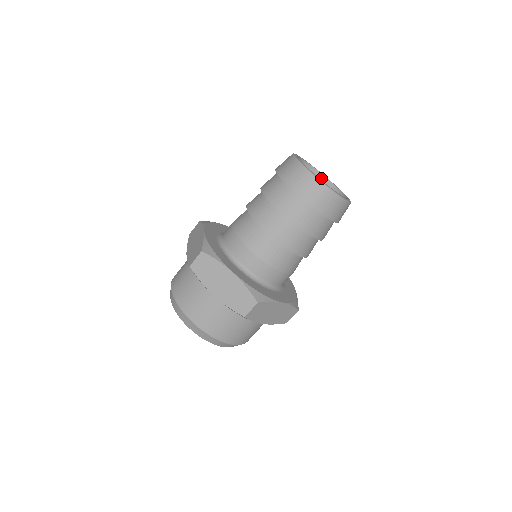
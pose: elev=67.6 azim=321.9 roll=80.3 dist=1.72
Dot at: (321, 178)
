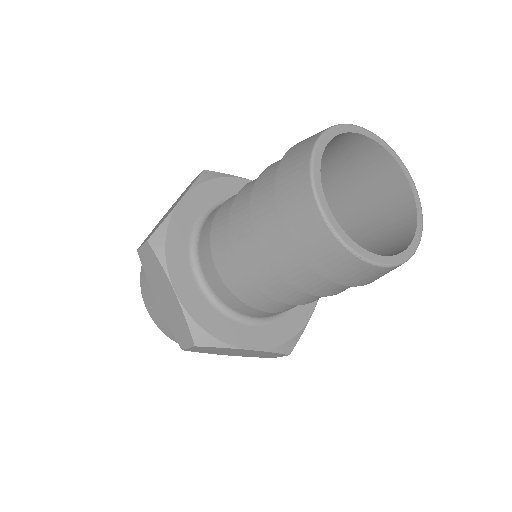
Dot at: (355, 138)
